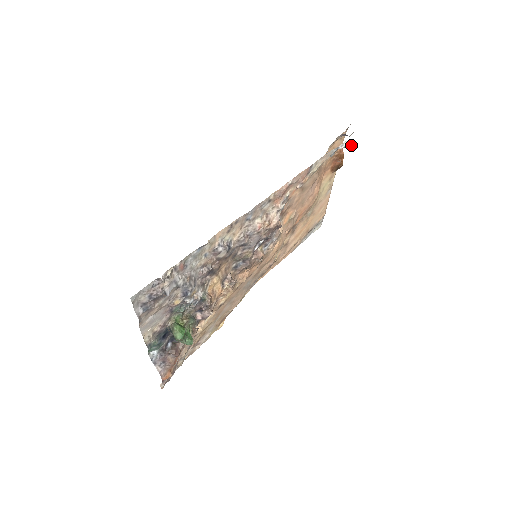
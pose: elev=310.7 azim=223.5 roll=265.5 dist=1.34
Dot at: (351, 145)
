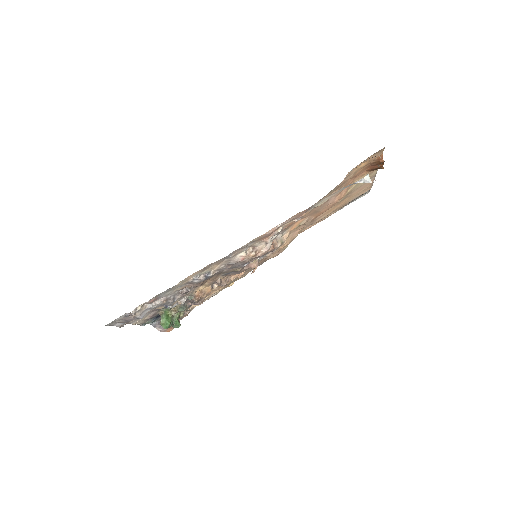
Dot at: occluded
